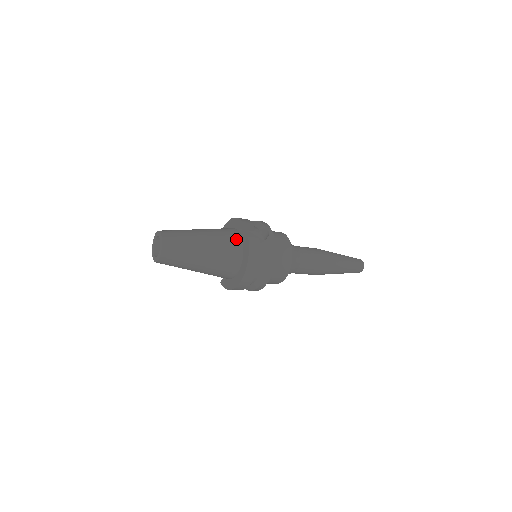
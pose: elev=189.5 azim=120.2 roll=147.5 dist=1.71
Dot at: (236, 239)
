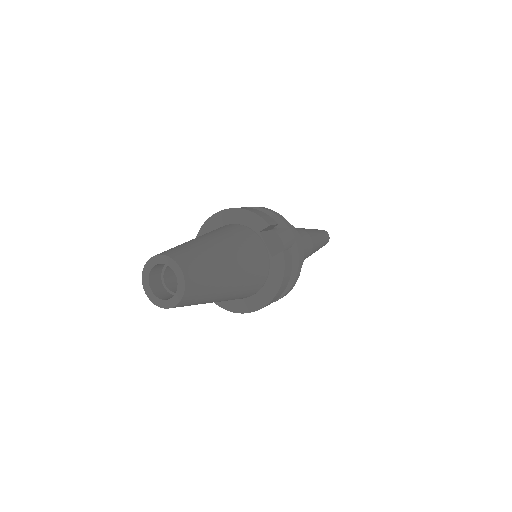
Dot at: (262, 251)
